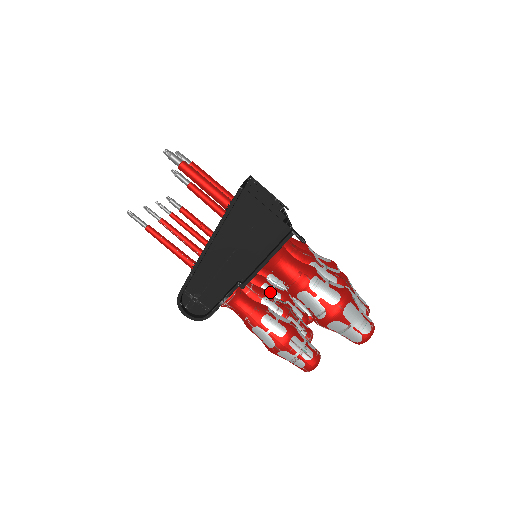
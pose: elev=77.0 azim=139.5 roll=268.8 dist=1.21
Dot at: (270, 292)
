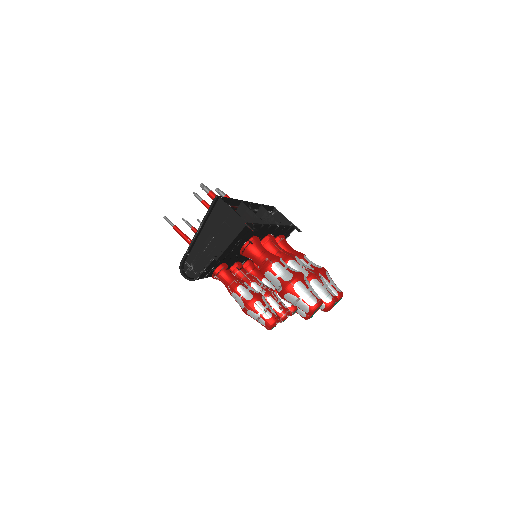
Dot at: (268, 284)
